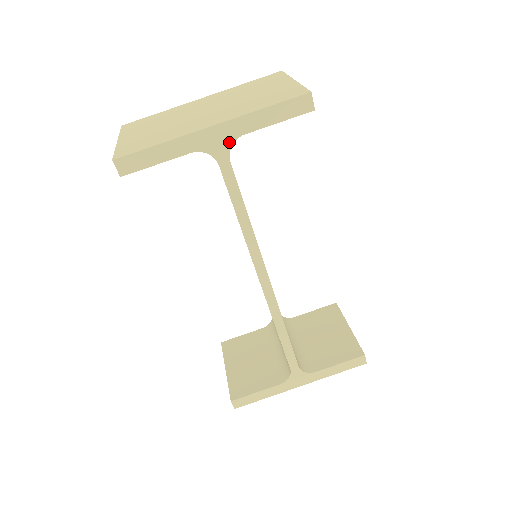
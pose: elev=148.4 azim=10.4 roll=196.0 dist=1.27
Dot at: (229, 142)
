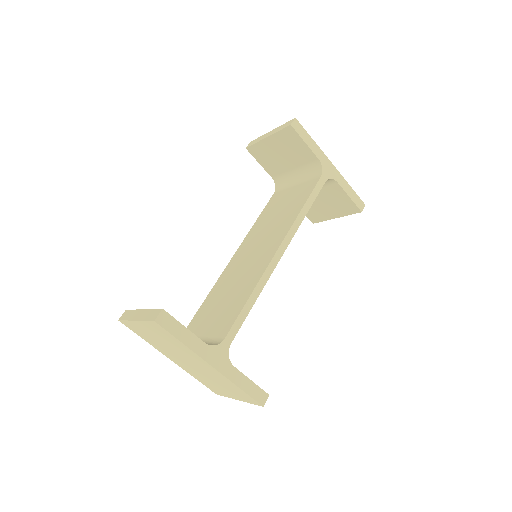
Dot at: (331, 176)
